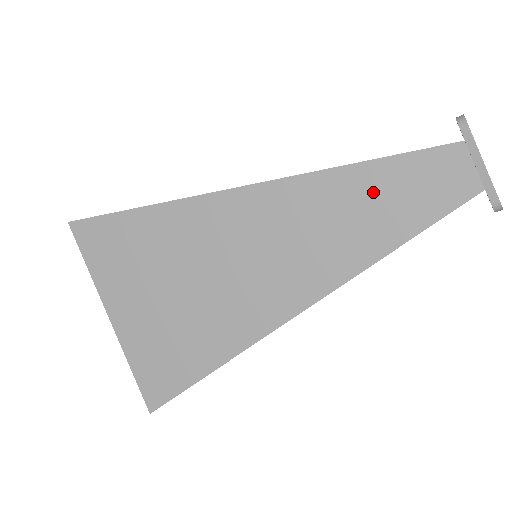
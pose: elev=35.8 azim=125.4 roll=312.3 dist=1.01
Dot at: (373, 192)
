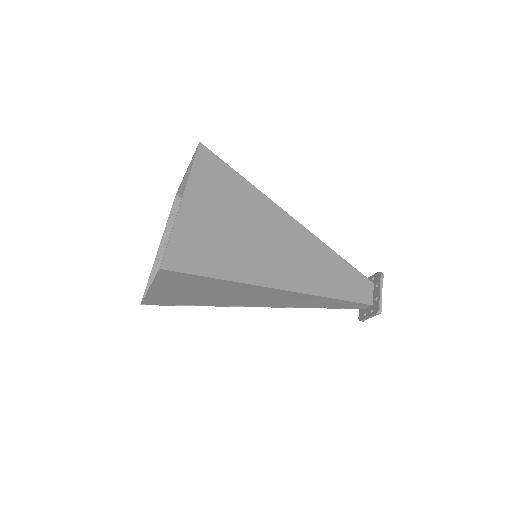
Dot at: (340, 271)
